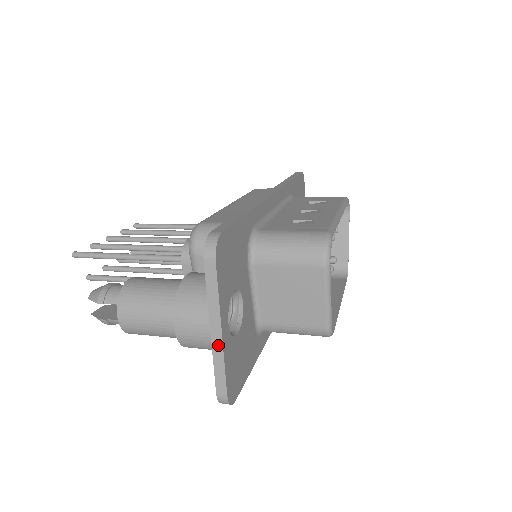
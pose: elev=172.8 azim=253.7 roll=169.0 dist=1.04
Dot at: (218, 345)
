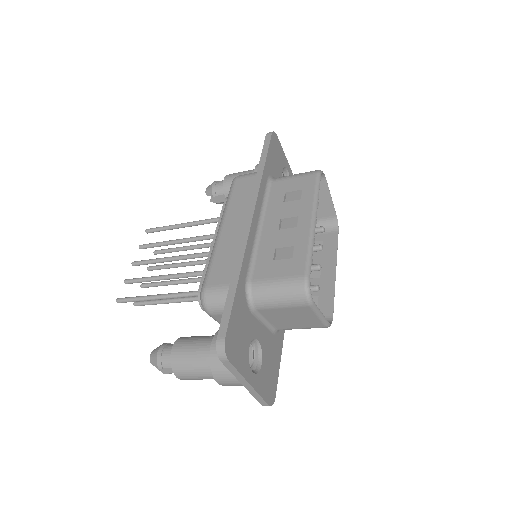
Dot at: (251, 389)
